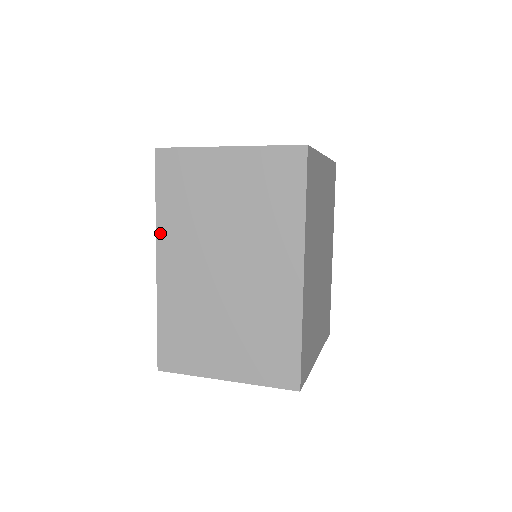
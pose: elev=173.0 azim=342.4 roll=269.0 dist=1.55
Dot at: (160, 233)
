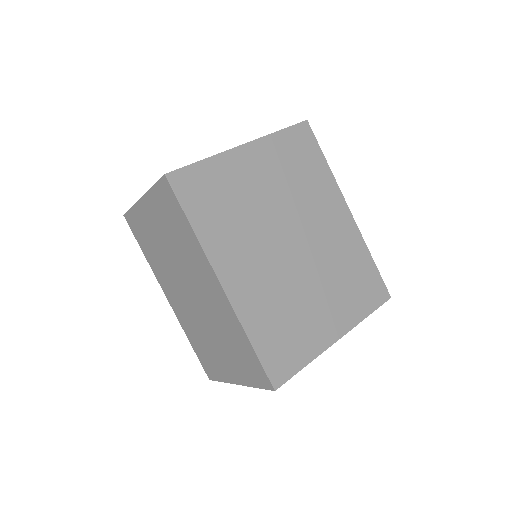
Dot at: (157, 276)
